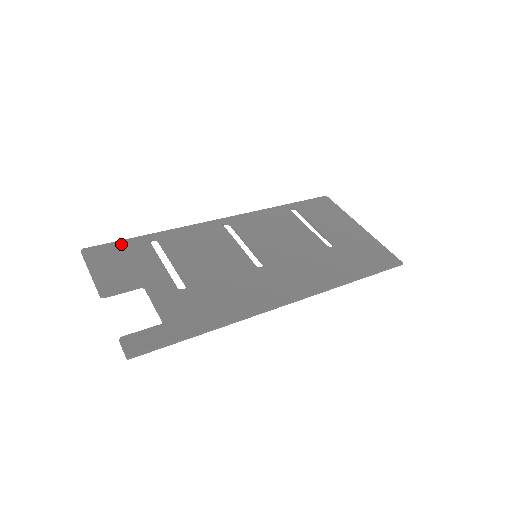
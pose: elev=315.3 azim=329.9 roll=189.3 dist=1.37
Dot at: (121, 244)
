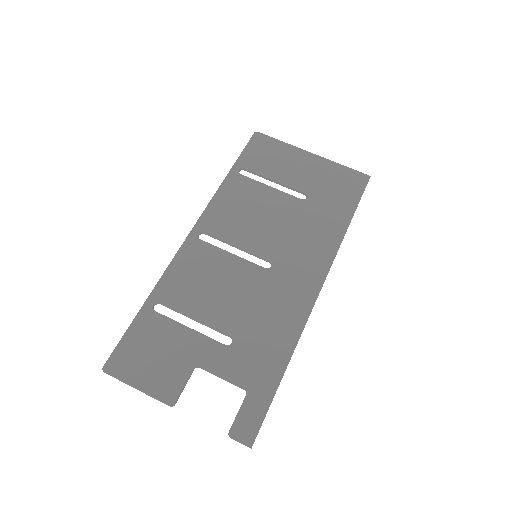
Dot at: (132, 334)
